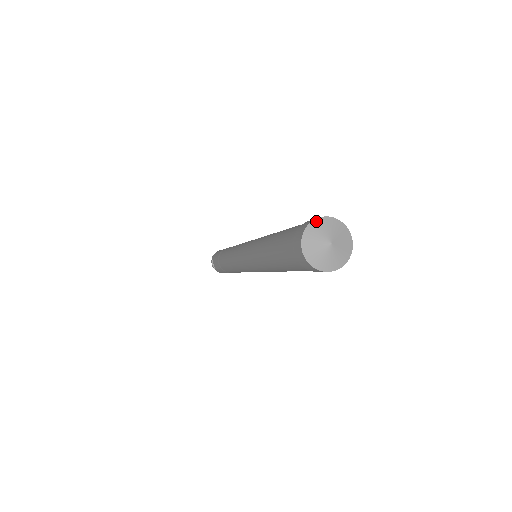
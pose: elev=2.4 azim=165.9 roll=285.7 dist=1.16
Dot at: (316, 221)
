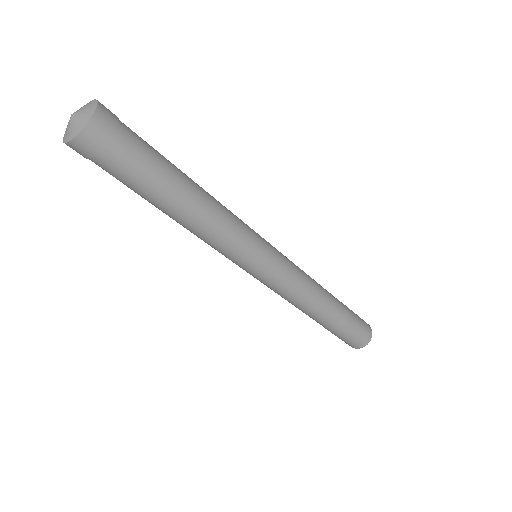
Dot at: (88, 103)
